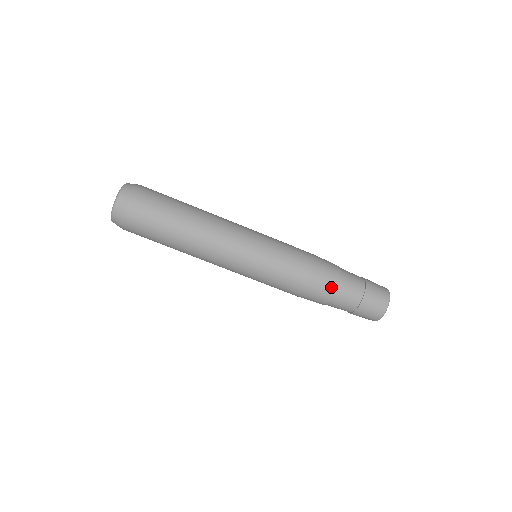
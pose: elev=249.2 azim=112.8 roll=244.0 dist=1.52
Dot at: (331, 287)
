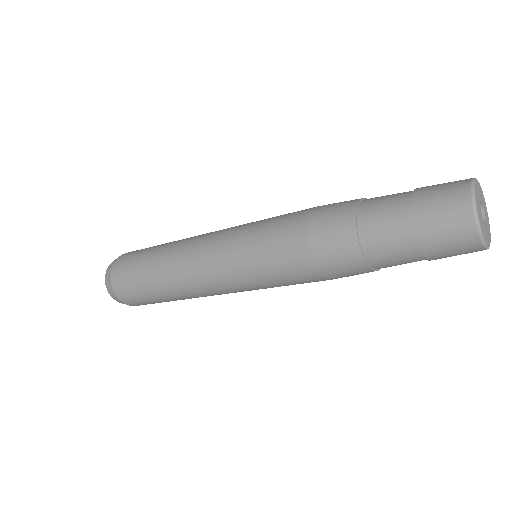
Dot at: (360, 268)
